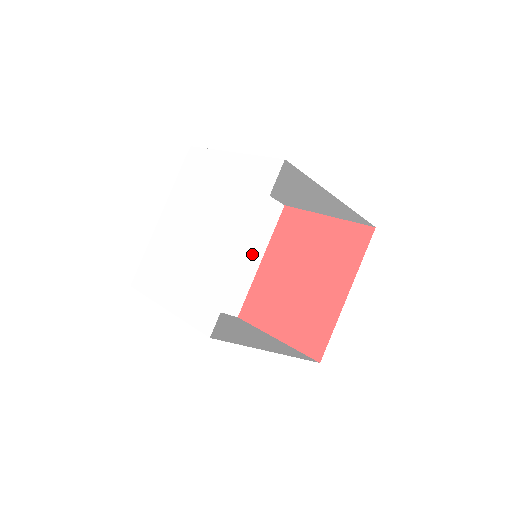
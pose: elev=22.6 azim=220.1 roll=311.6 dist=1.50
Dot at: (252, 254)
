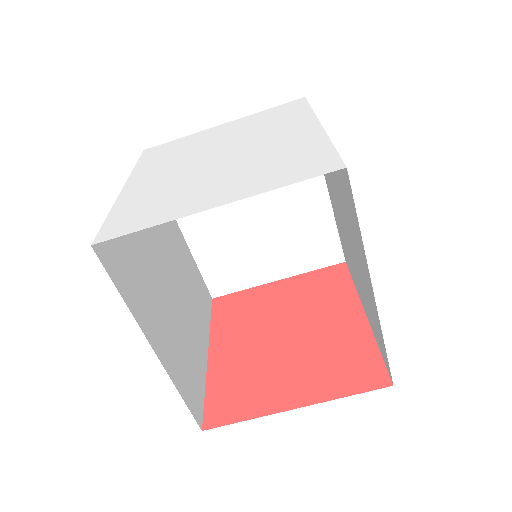
Dot at: (199, 335)
